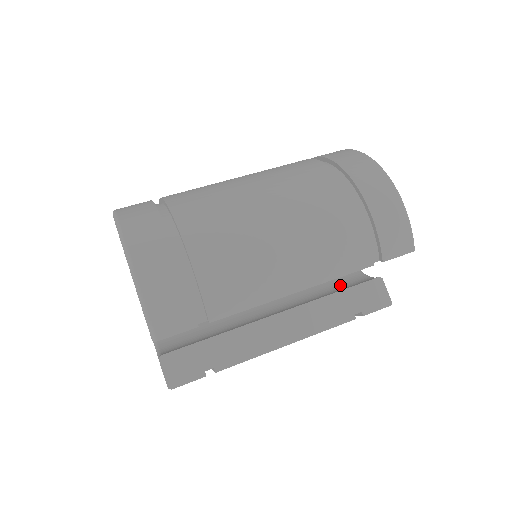
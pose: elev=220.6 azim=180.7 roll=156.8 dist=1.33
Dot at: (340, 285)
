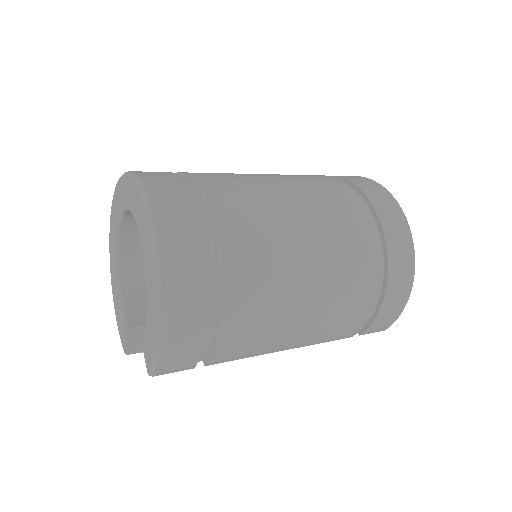
Dot at: occluded
